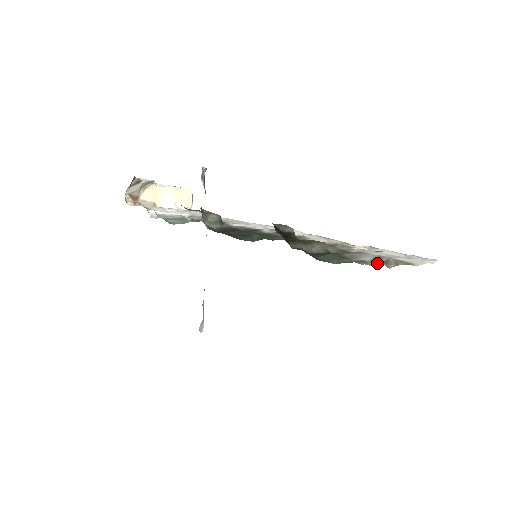
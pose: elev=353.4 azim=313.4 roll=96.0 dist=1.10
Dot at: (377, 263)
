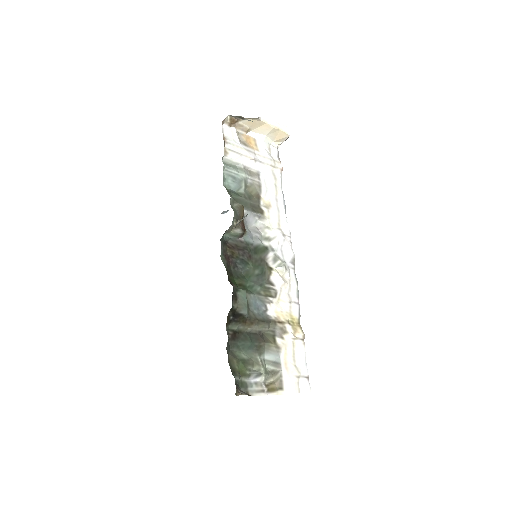
Dot at: (258, 378)
